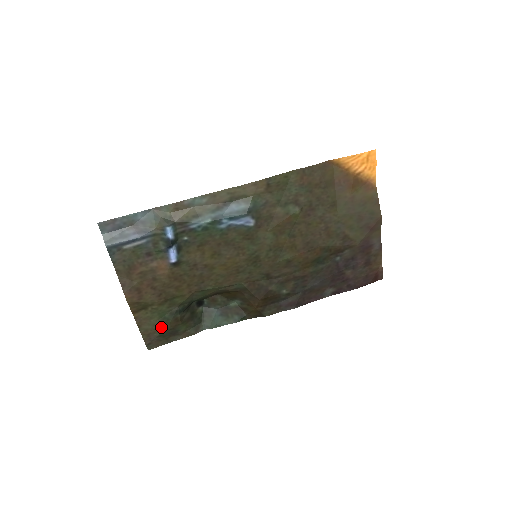
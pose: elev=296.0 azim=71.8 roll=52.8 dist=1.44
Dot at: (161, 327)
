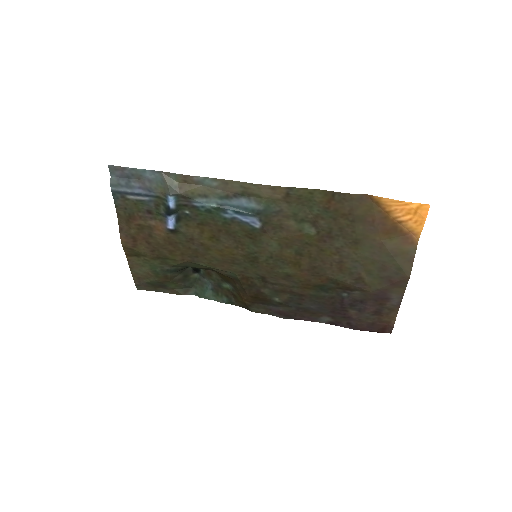
Dot at: (150, 277)
